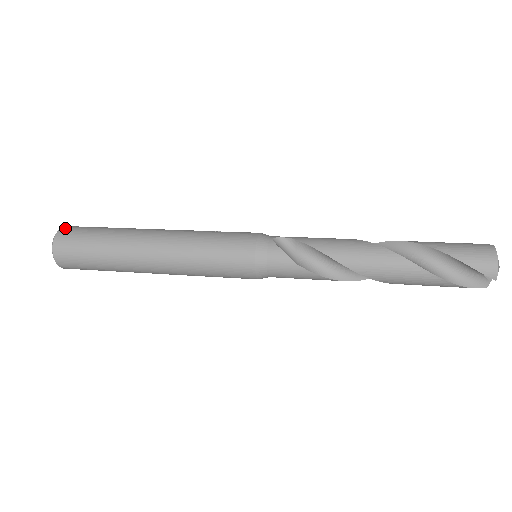
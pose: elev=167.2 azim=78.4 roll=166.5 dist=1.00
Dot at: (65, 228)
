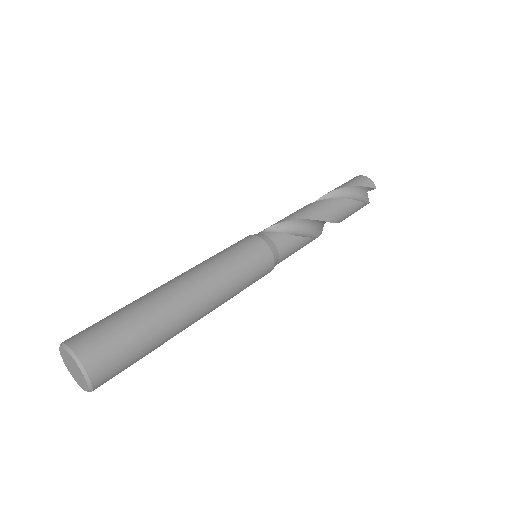
Dot at: (70, 338)
